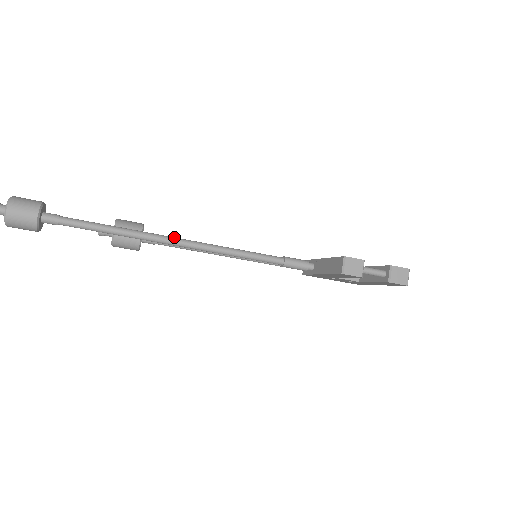
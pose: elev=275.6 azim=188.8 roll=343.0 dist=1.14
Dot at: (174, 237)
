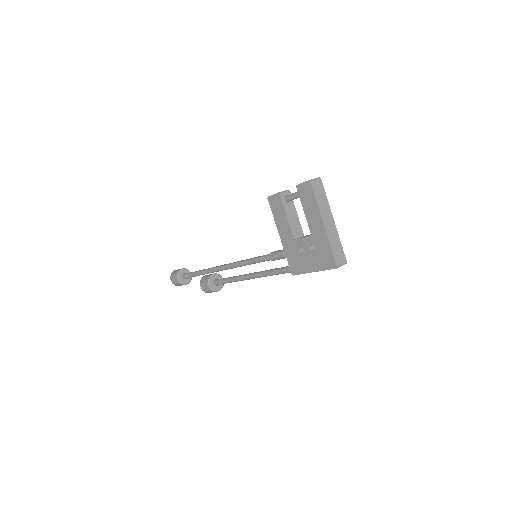
Dot at: occluded
